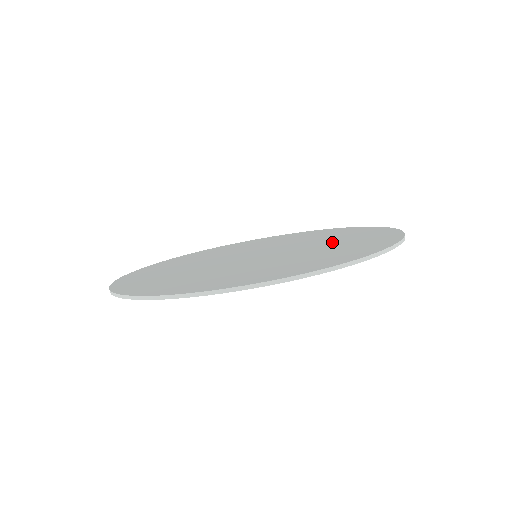
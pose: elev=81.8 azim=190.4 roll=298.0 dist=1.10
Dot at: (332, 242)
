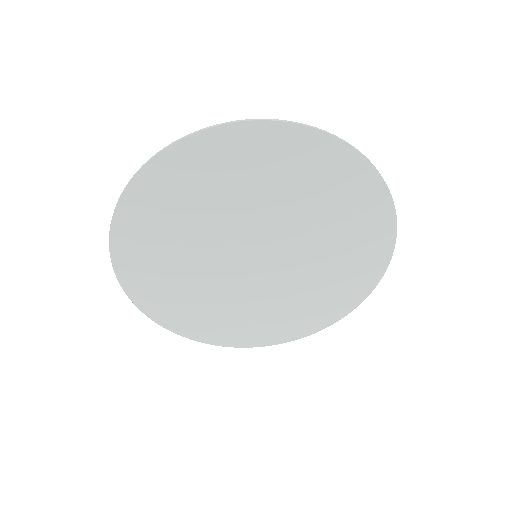
Dot at: (330, 252)
